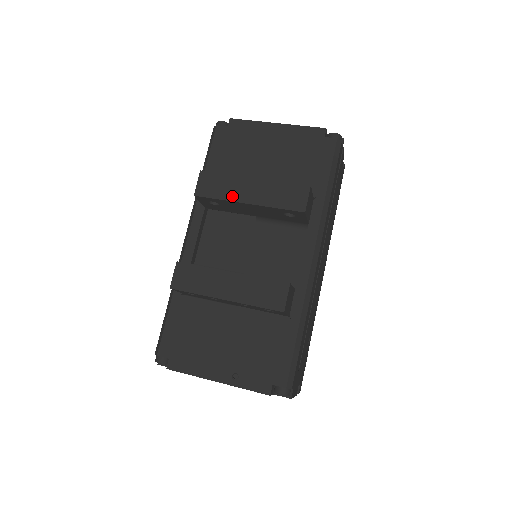
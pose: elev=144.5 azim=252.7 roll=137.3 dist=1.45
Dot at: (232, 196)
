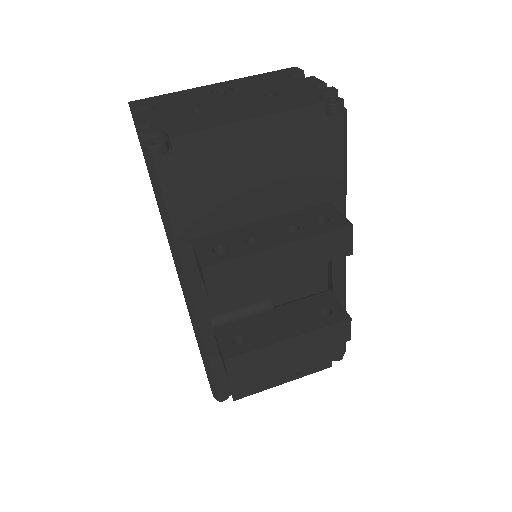
Dot at: (260, 277)
